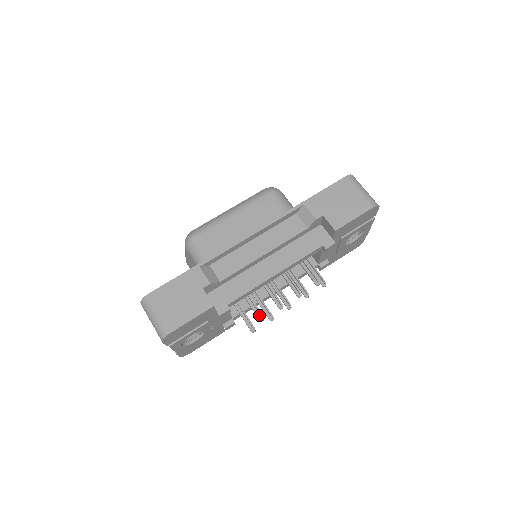
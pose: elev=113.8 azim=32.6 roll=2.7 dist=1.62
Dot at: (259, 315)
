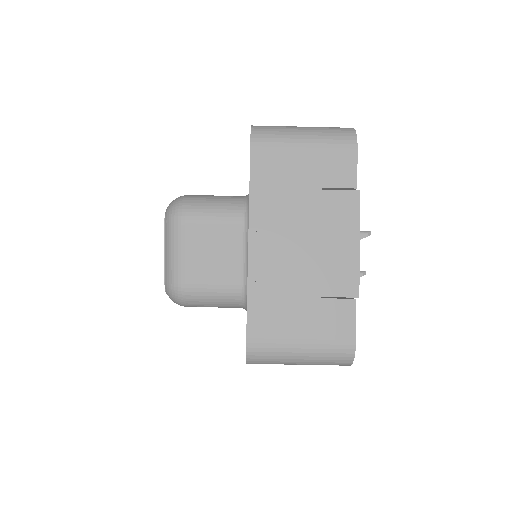
Dot at: occluded
